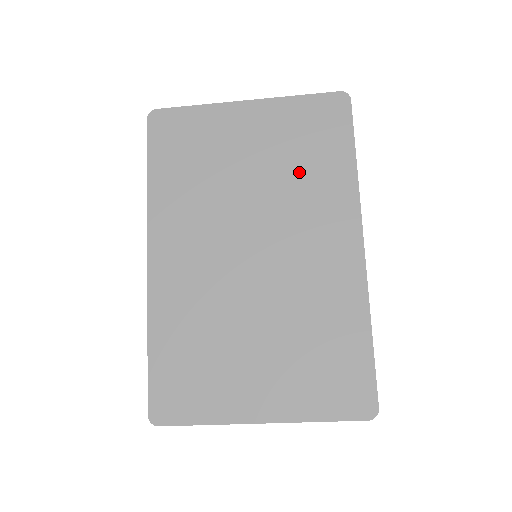
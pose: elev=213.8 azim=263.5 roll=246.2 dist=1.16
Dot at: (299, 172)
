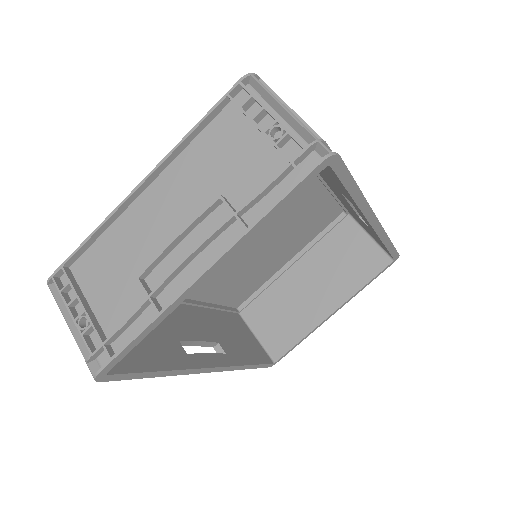
Dot at: (297, 219)
